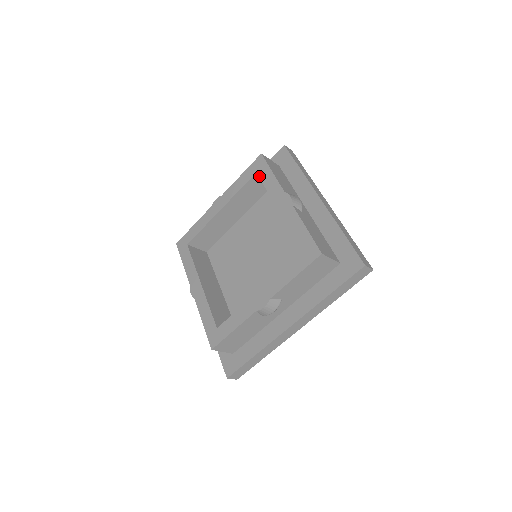
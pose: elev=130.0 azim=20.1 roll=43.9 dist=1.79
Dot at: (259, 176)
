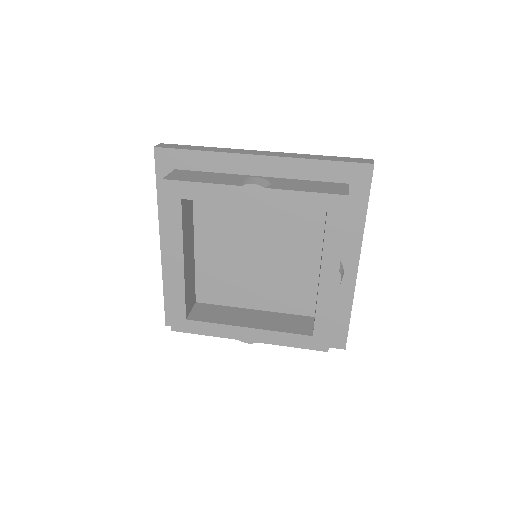
Dot at: (190, 199)
